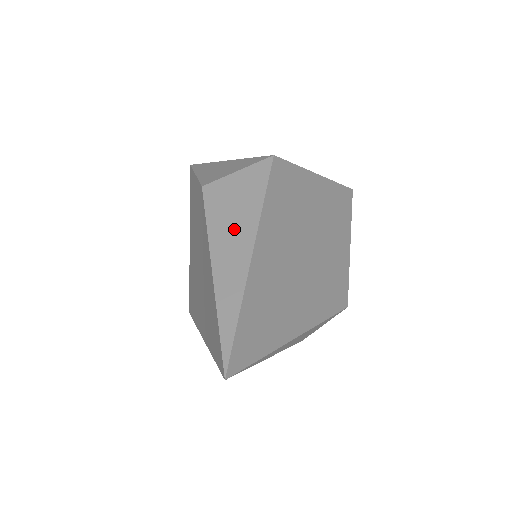
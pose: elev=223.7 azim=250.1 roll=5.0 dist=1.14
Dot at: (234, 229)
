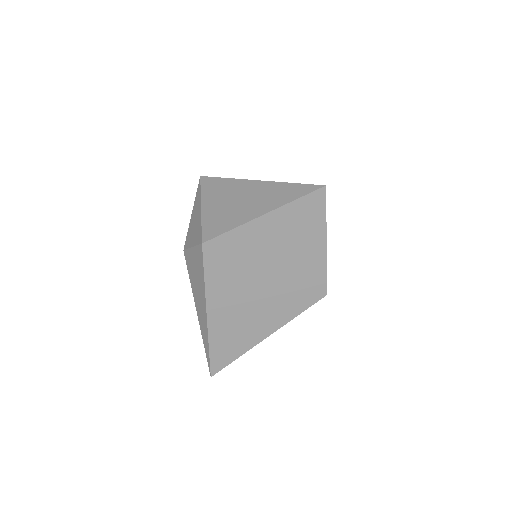
Dot at: (199, 295)
